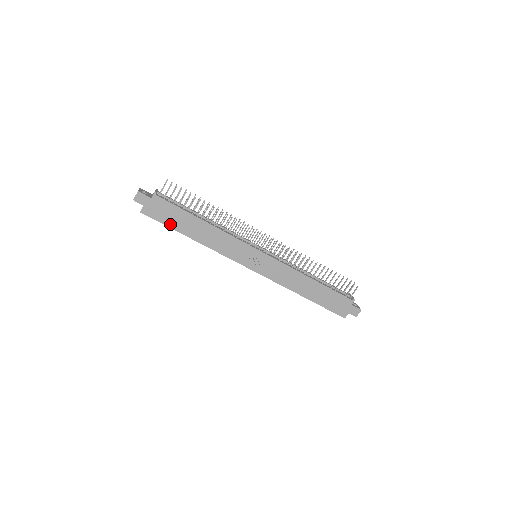
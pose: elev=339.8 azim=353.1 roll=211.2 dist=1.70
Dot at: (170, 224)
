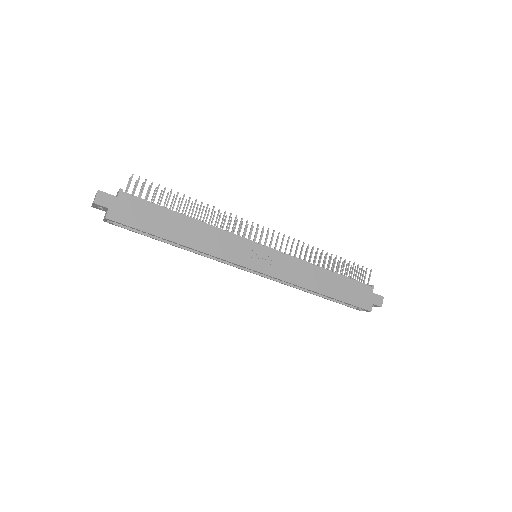
Dot at: (147, 228)
